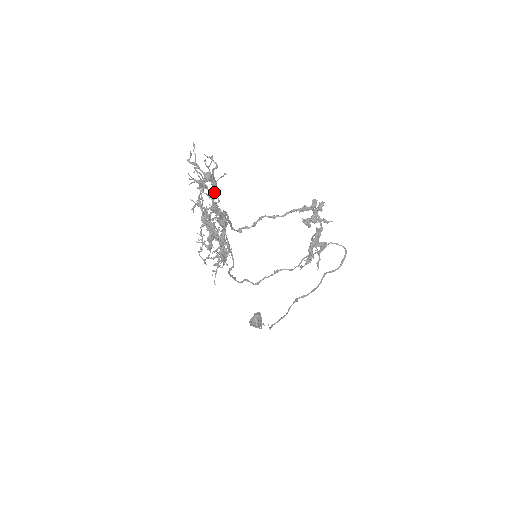
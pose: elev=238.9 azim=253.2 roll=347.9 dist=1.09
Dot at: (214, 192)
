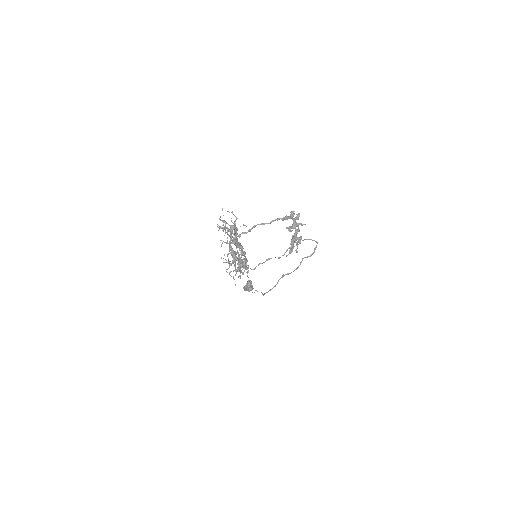
Dot at: (236, 234)
